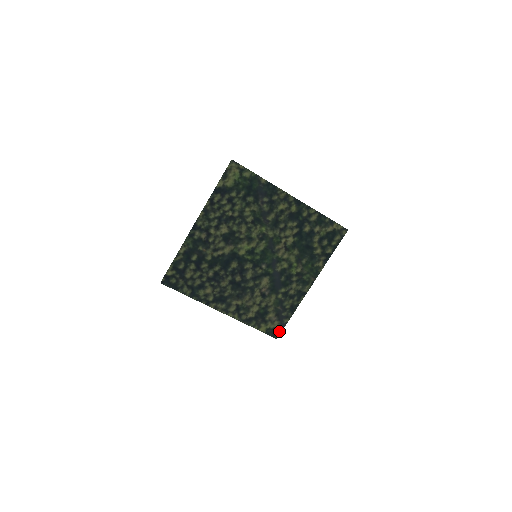
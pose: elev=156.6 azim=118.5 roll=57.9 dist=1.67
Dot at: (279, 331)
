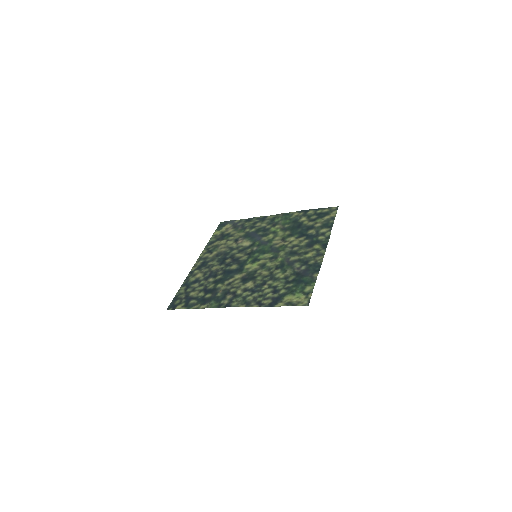
Dot at: (226, 222)
